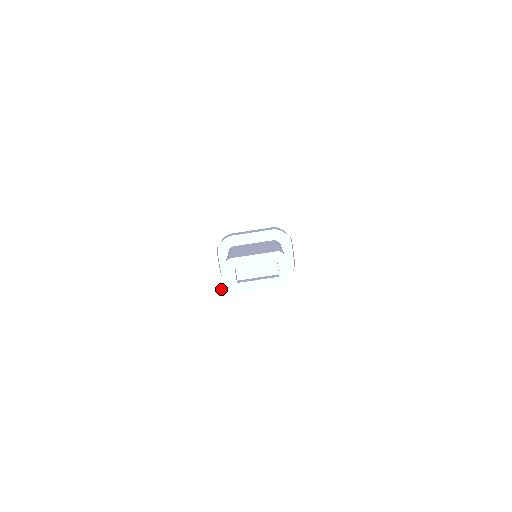
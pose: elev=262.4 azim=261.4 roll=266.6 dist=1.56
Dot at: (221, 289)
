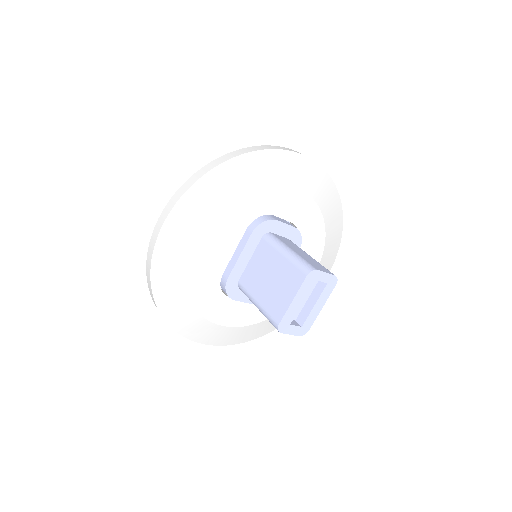
Dot at: occluded
